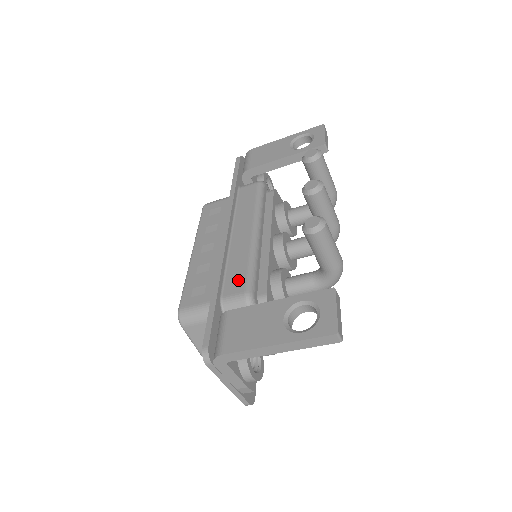
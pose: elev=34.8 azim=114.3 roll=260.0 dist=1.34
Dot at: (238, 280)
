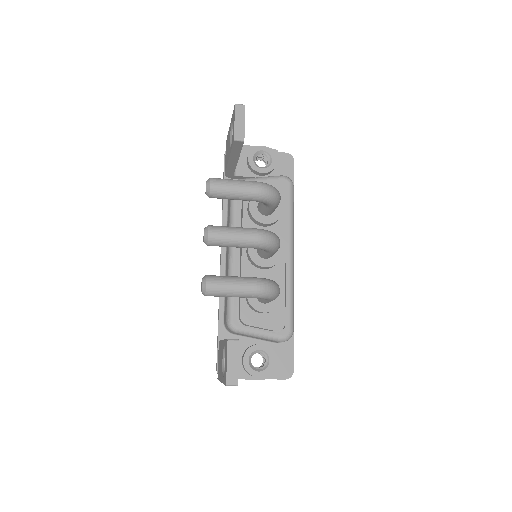
Dot at: (225, 307)
